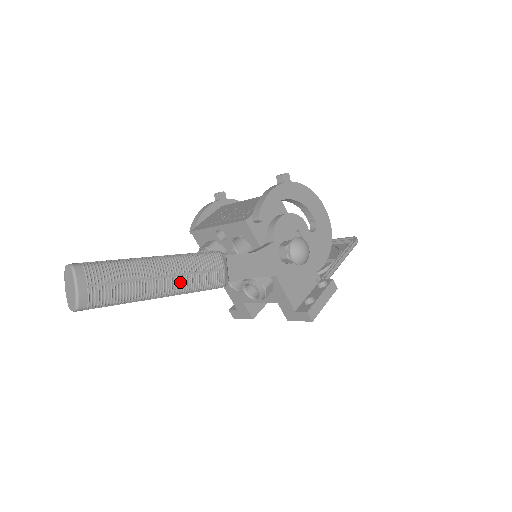
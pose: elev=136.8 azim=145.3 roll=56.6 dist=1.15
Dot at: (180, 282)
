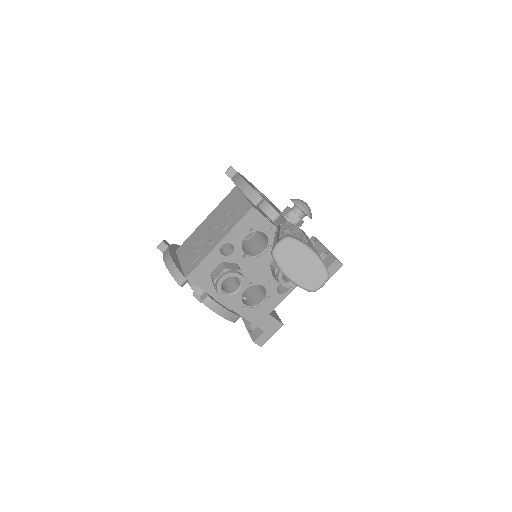
Dot at: occluded
